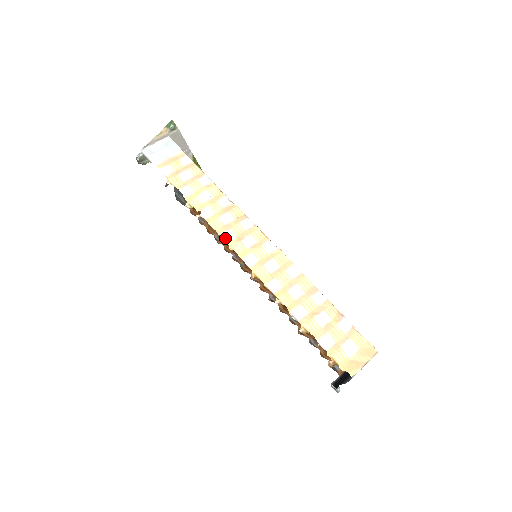
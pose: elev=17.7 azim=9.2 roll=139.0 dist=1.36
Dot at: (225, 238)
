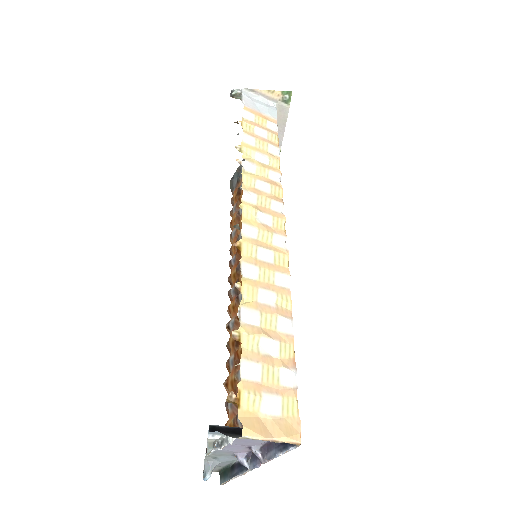
Dot at: (245, 195)
